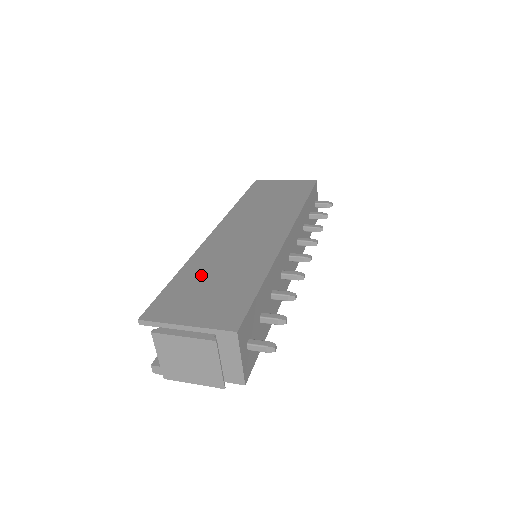
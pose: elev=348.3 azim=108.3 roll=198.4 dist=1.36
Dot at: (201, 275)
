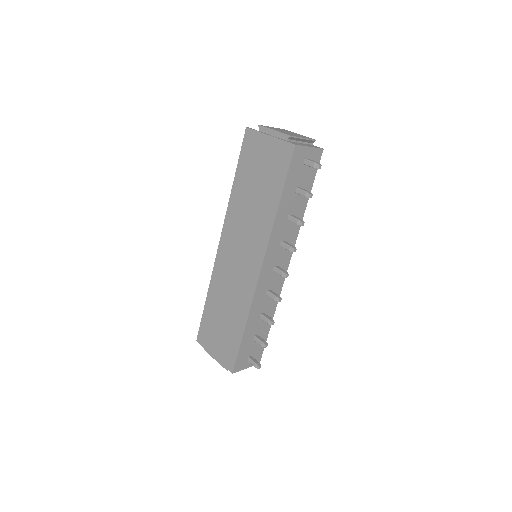
Dot at: (216, 308)
